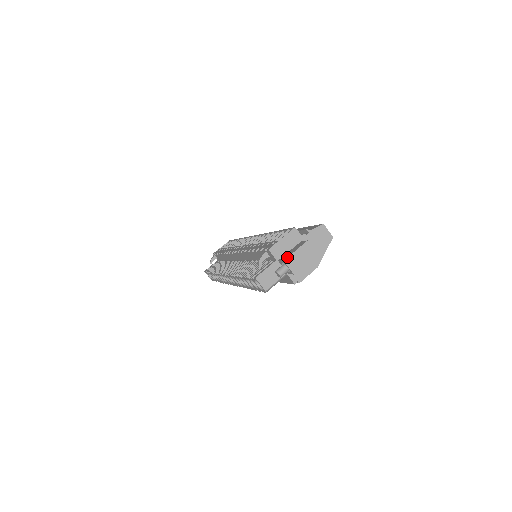
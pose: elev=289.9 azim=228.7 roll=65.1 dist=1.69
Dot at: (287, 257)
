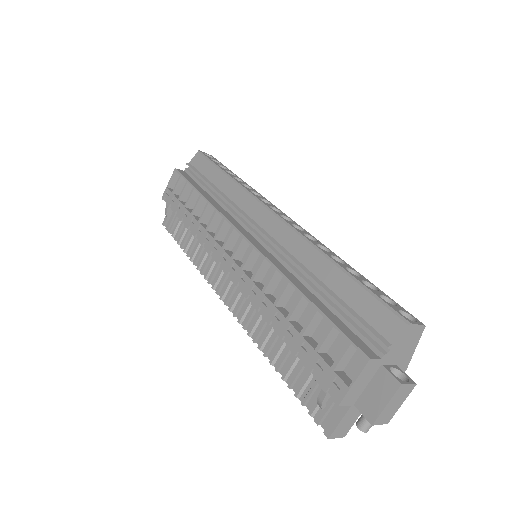
Dot at: (376, 419)
